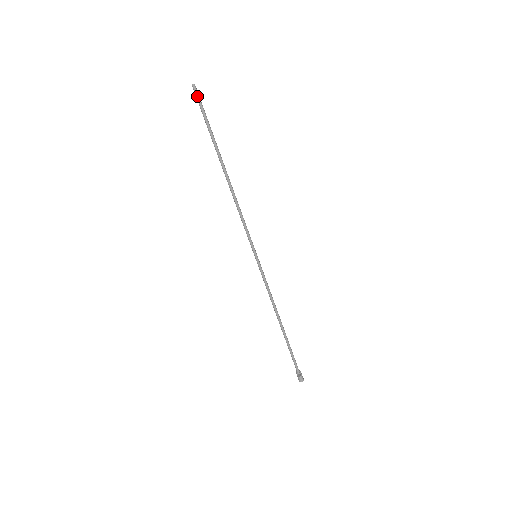
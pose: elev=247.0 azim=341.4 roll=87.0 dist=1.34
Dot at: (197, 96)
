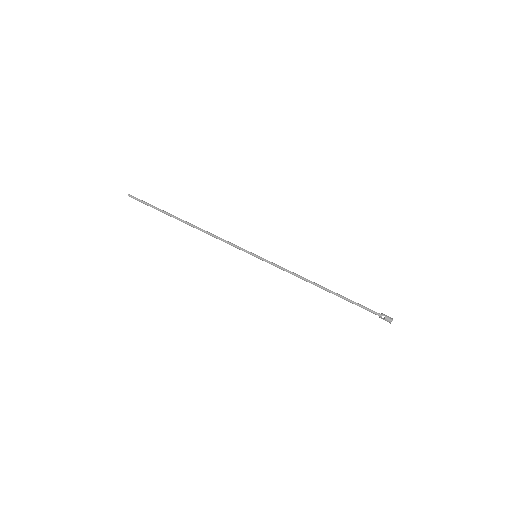
Dot at: (135, 199)
